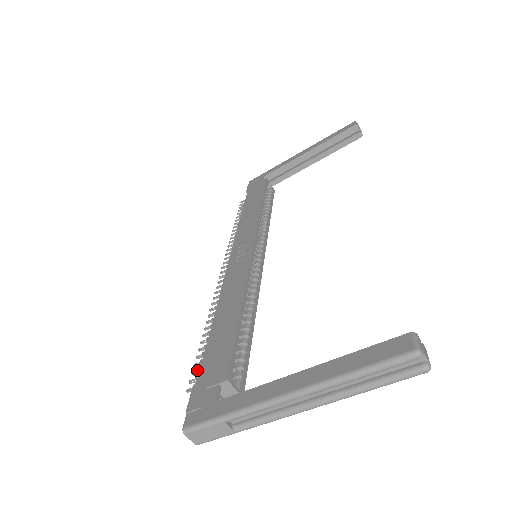
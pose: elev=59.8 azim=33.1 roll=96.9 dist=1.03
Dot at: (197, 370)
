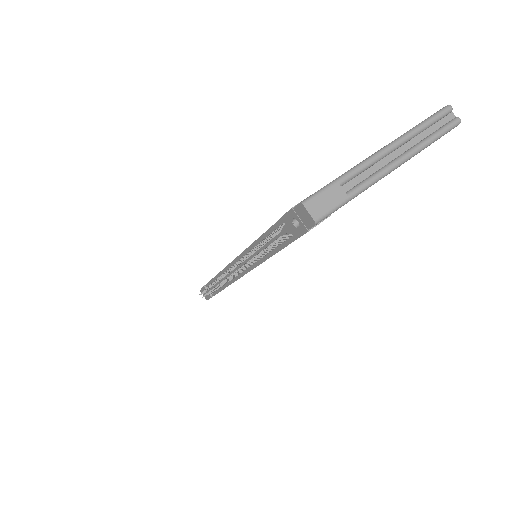
Dot at: occluded
